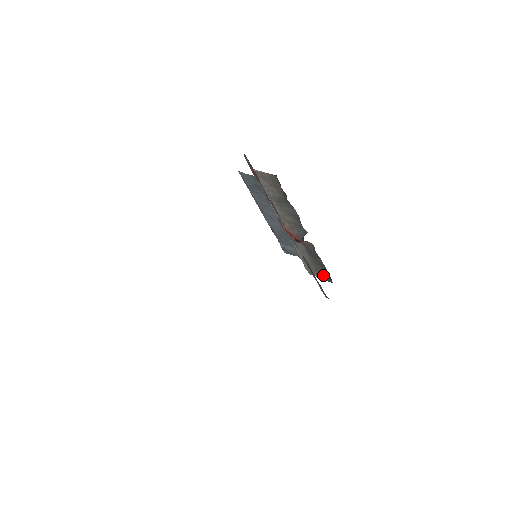
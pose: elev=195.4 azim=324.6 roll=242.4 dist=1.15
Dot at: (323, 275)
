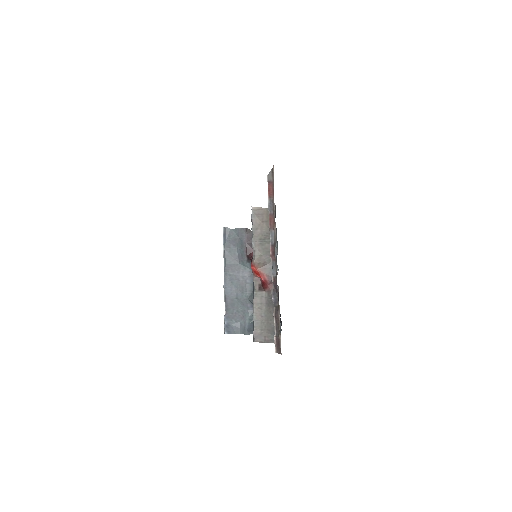
Dot at: (272, 334)
